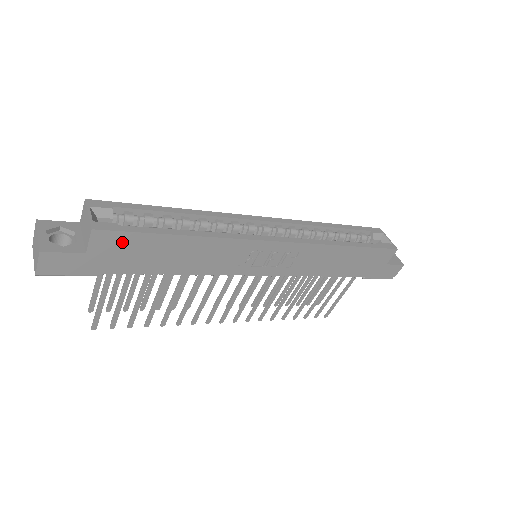
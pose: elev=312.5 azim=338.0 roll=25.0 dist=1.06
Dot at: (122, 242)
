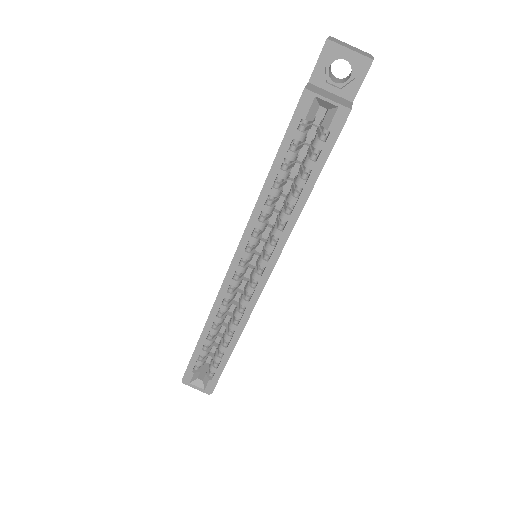
Dot at: occluded
